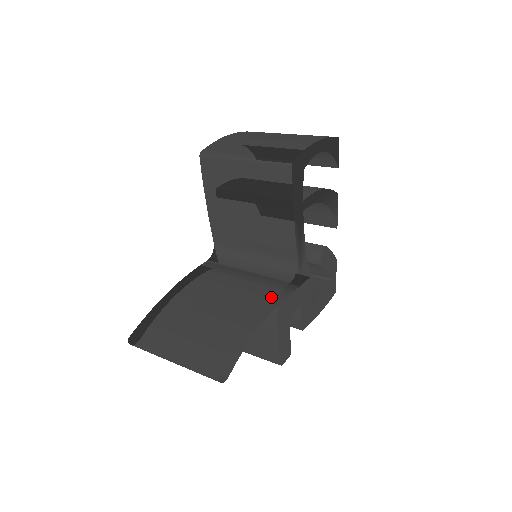
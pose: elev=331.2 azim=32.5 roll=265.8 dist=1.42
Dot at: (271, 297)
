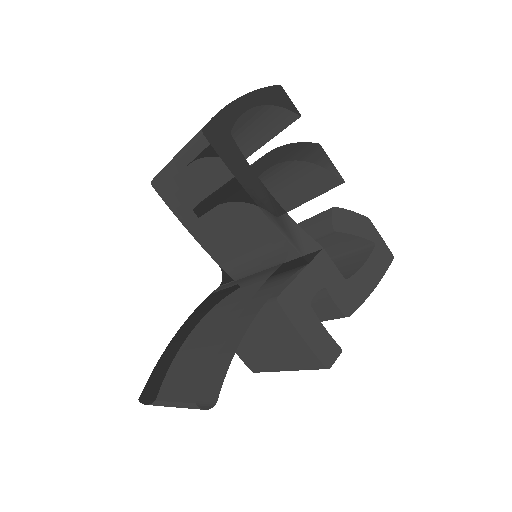
Dot at: (257, 288)
